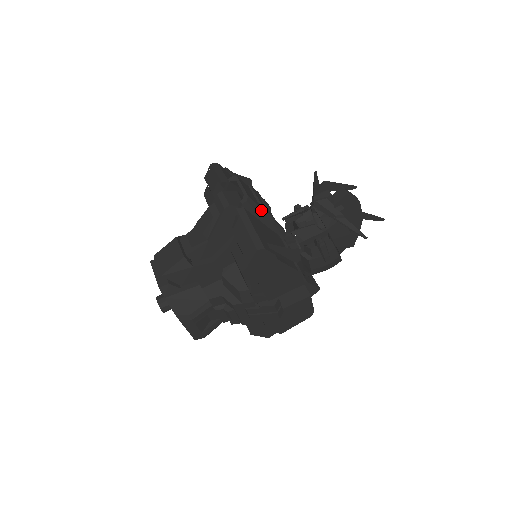
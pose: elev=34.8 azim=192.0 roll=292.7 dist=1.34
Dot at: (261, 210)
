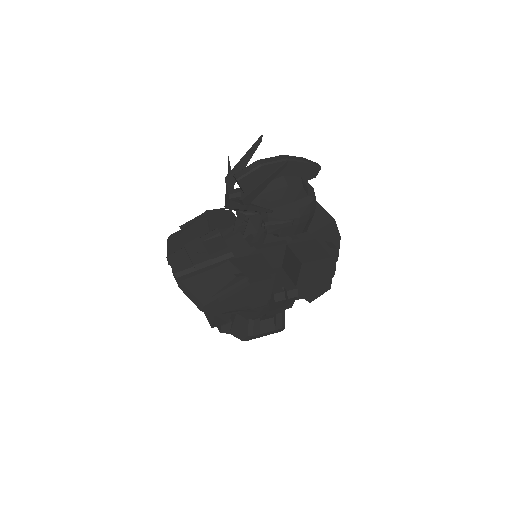
Dot at: (194, 268)
